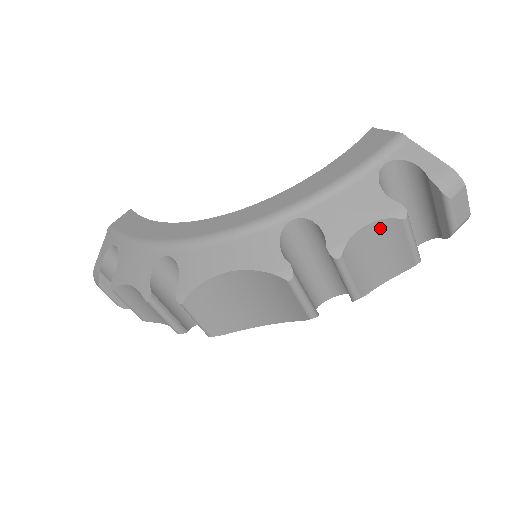
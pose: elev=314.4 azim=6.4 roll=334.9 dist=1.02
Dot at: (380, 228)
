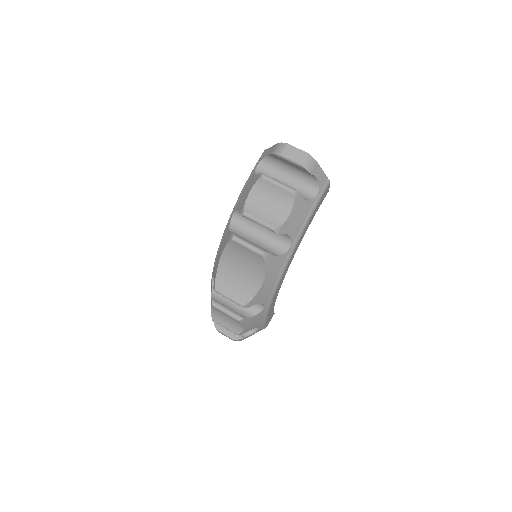
Dot at: (258, 189)
